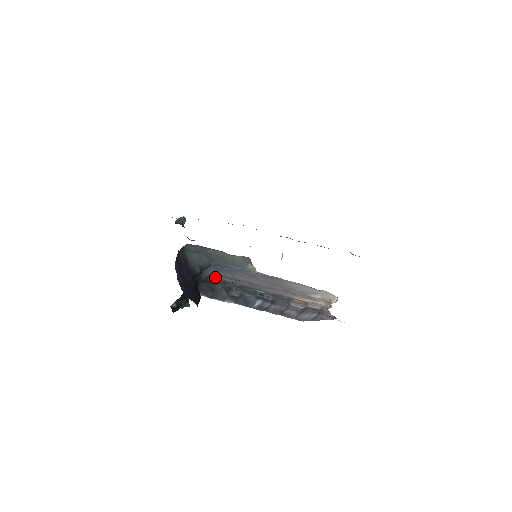
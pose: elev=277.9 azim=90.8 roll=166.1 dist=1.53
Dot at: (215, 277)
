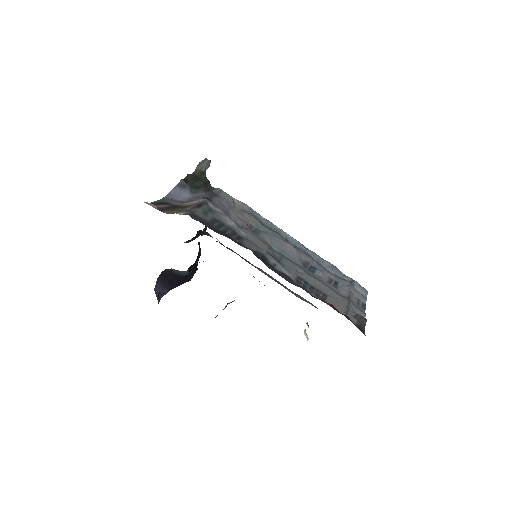
Dot at: occluded
